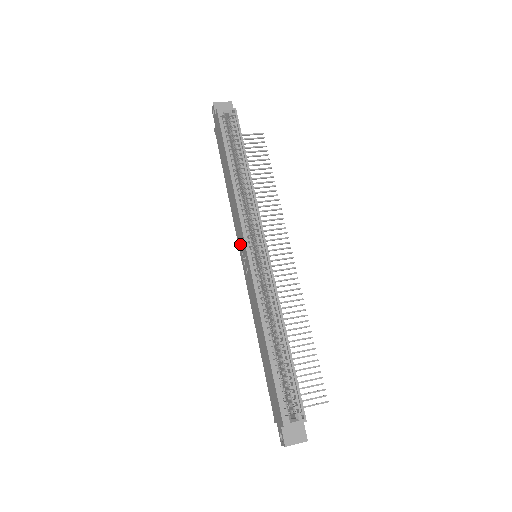
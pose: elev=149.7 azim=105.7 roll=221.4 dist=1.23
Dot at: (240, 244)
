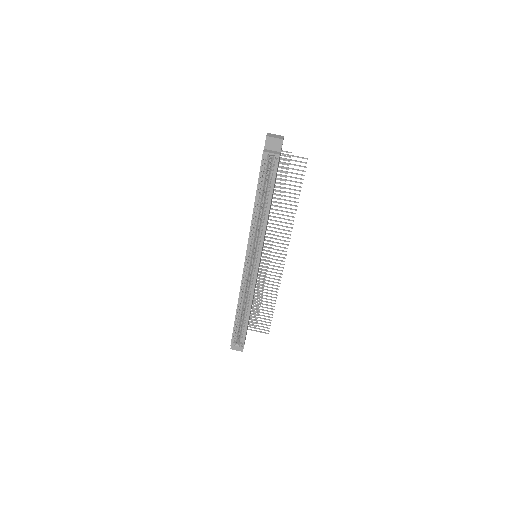
Dot at: occluded
